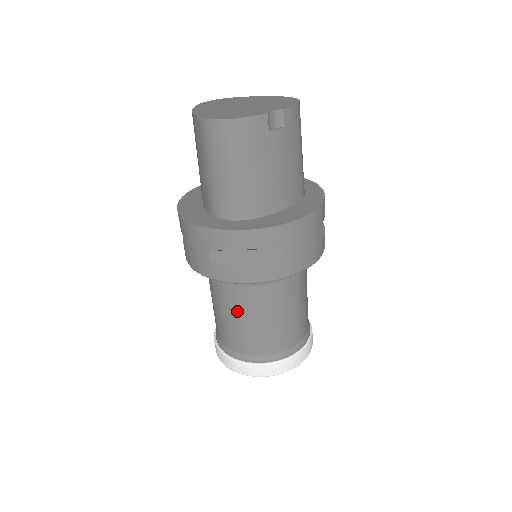
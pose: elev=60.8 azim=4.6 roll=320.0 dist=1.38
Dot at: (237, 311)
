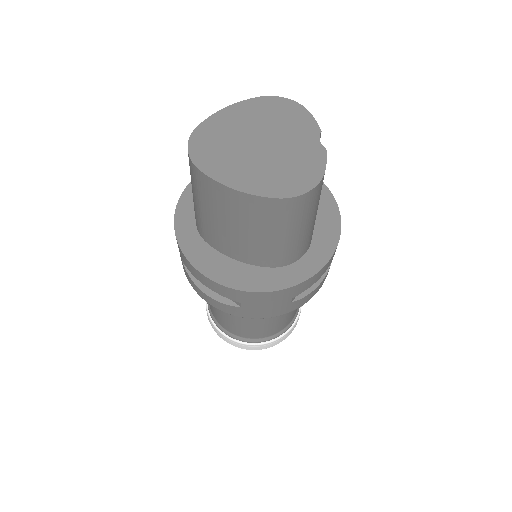
Dot at: occluded
